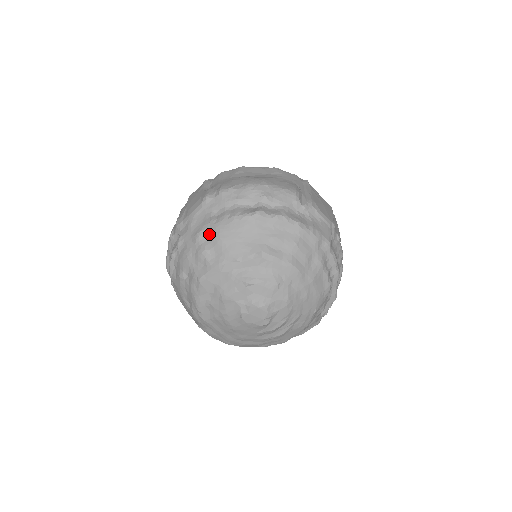
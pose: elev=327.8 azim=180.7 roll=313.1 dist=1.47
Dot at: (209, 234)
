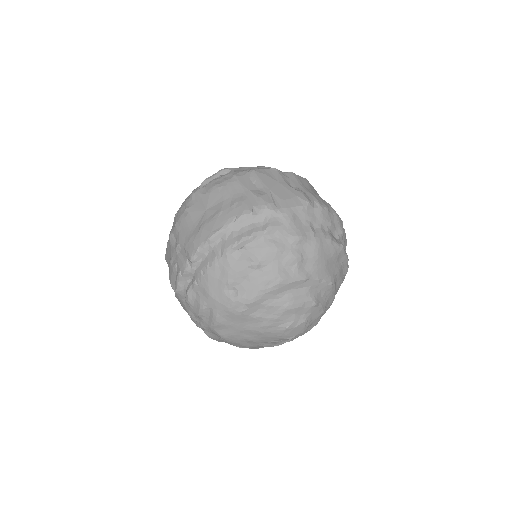
Dot at: (309, 244)
